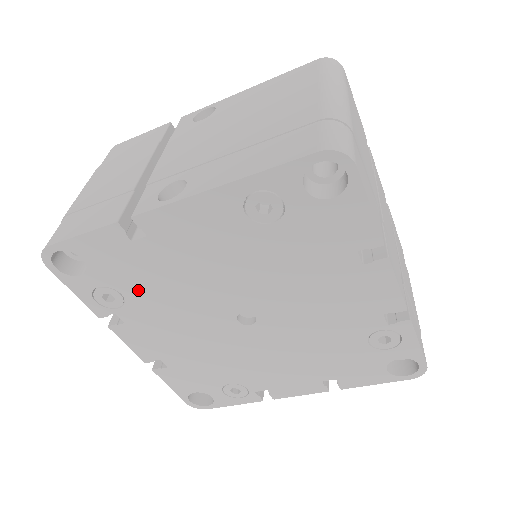
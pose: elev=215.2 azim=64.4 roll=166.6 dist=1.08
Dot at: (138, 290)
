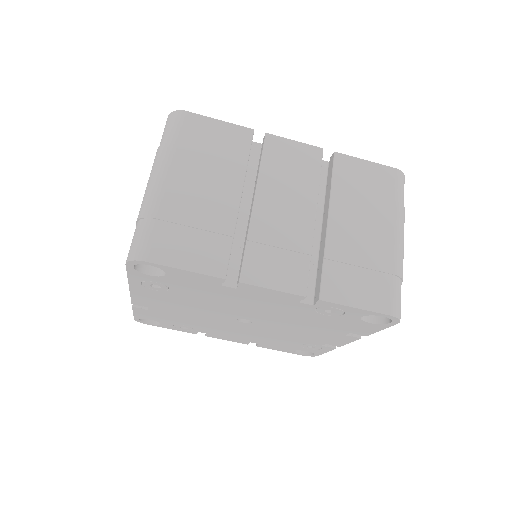
Dot at: (186, 323)
